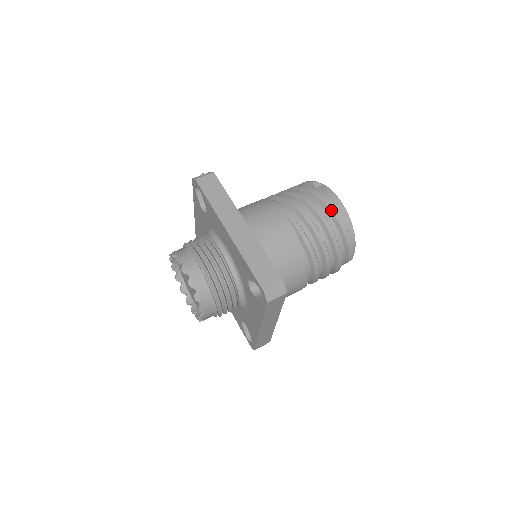
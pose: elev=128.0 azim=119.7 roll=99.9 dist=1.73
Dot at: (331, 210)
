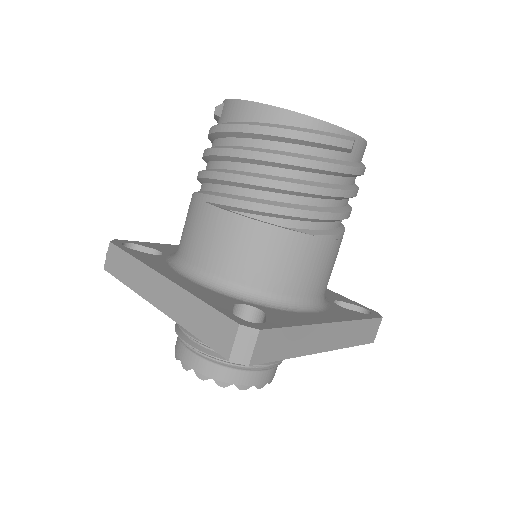
Dot at: (246, 132)
